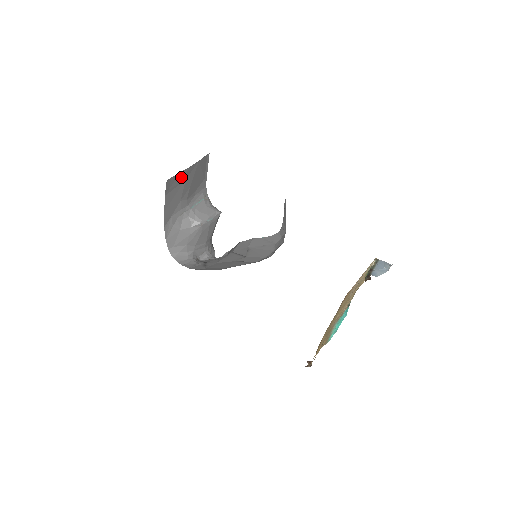
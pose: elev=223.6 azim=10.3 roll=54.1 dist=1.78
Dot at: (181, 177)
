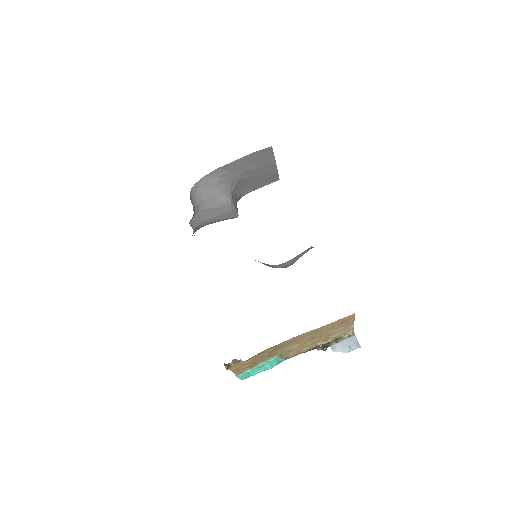
Dot at: (268, 160)
